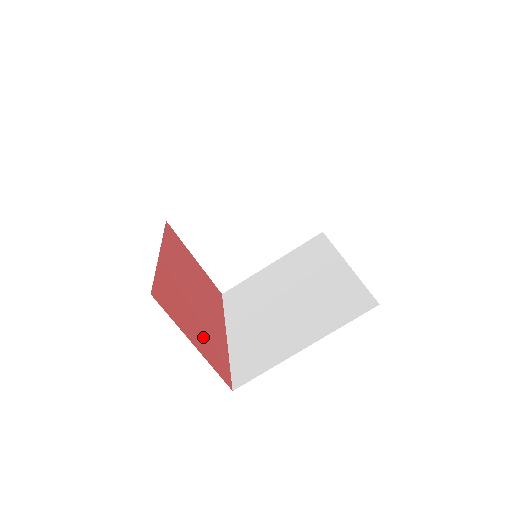
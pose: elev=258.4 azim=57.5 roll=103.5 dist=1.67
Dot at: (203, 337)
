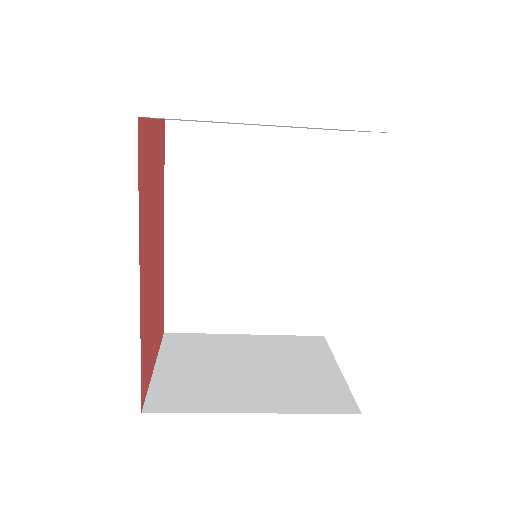
Dot at: (157, 323)
